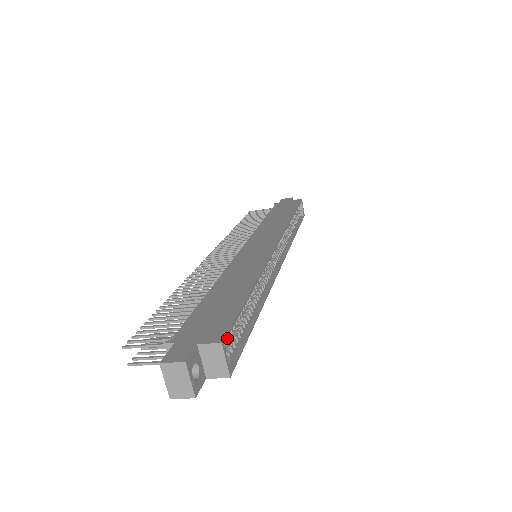
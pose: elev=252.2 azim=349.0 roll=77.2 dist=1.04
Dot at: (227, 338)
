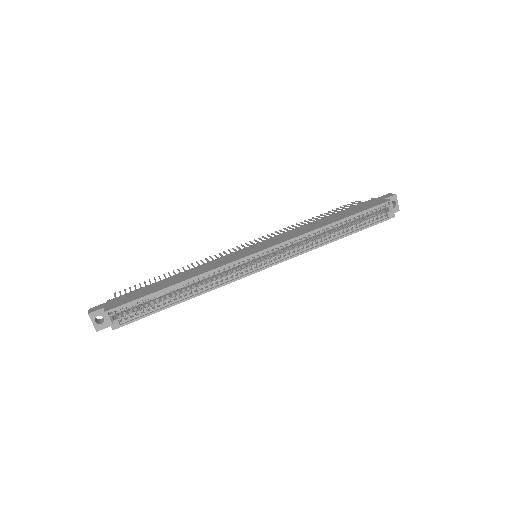
Dot at: (125, 310)
